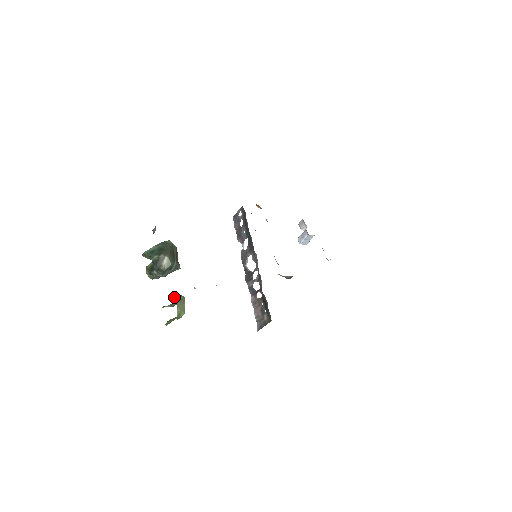
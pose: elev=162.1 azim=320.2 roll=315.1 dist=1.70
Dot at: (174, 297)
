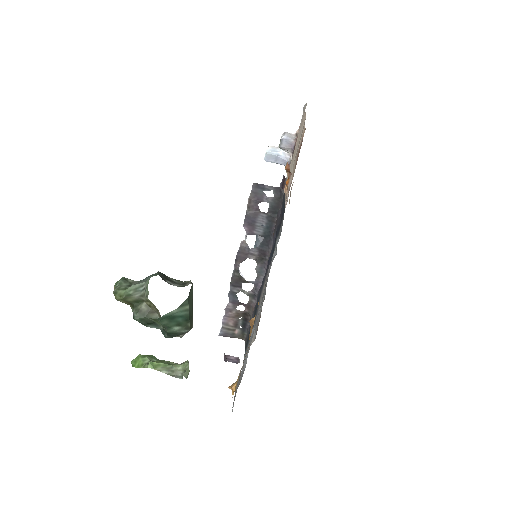
Dot at: occluded
